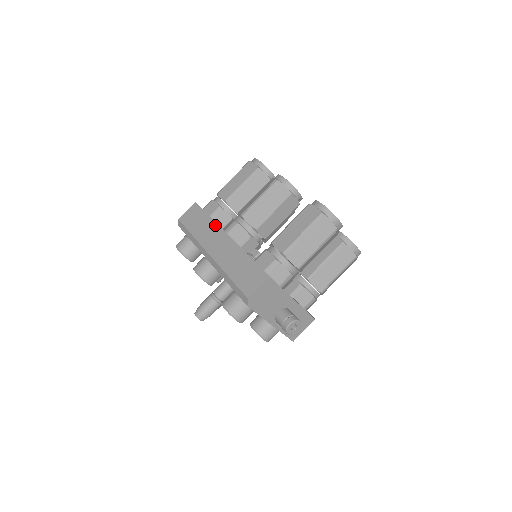
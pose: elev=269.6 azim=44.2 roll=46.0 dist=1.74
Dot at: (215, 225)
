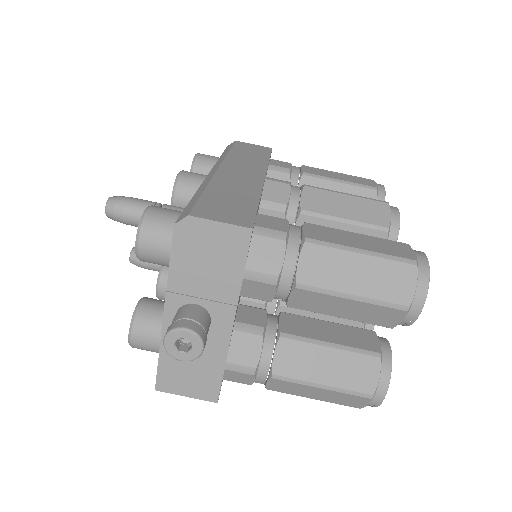
Dot at: (264, 165)
